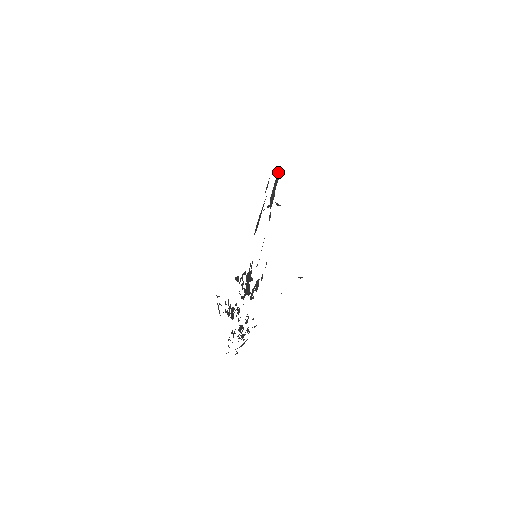
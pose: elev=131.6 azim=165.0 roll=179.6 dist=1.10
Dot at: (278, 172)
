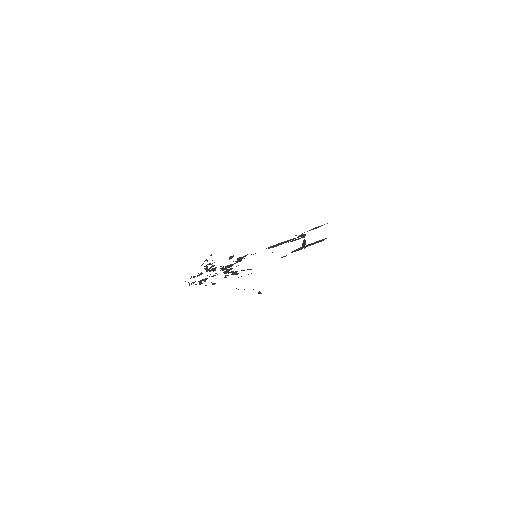
Dot at: occluded
